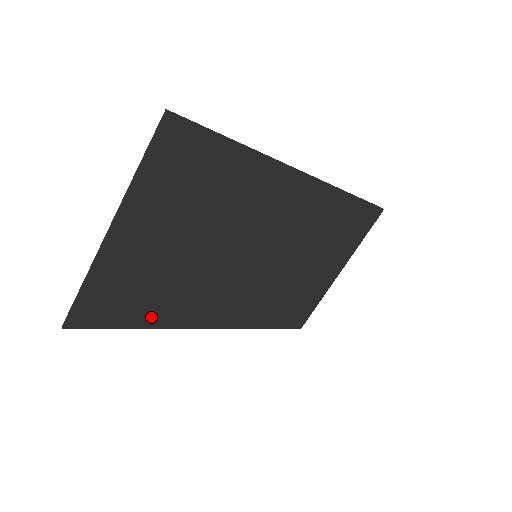
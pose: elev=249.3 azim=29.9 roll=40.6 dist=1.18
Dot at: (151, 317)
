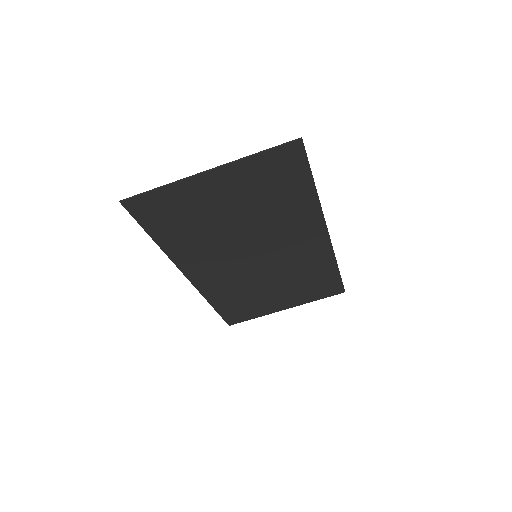
Dot at: (167, 240)
